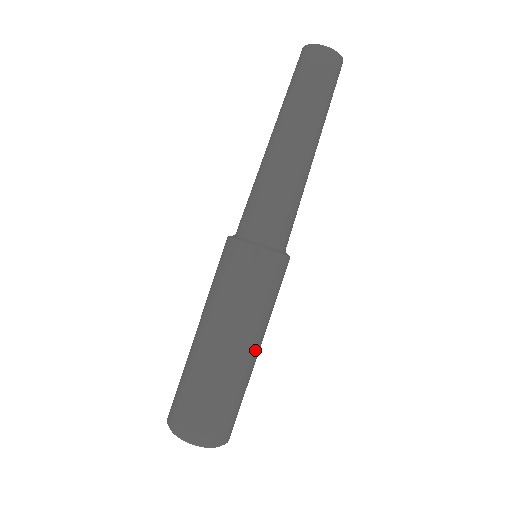
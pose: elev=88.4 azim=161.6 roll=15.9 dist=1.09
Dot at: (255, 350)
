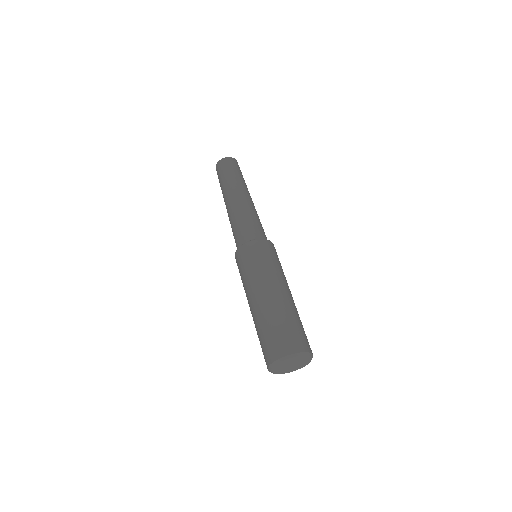
Dot at: occluded
